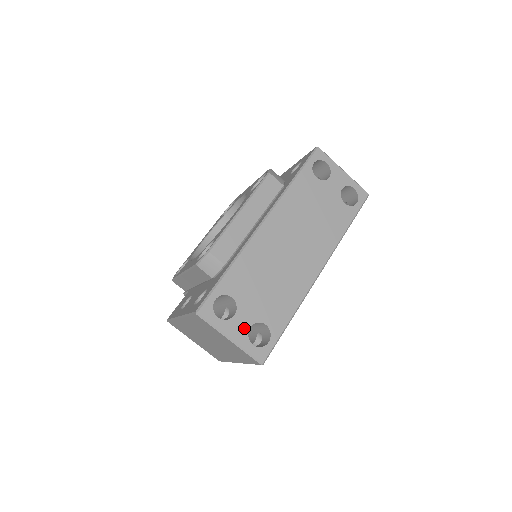
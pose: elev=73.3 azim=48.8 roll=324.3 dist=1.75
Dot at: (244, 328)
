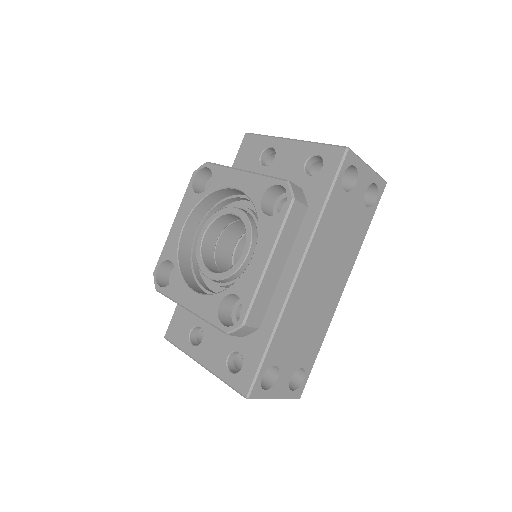
Dot at: (286, 383)
